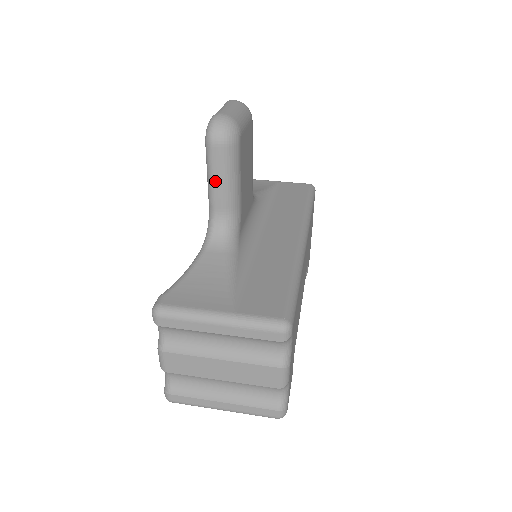
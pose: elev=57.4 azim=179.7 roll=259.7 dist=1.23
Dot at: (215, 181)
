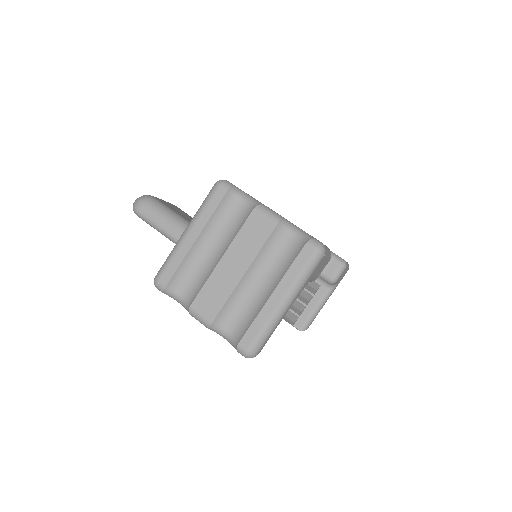
Dot at: (160, 224)
